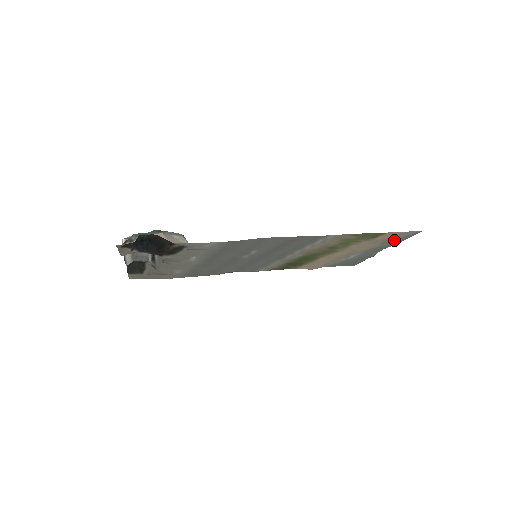
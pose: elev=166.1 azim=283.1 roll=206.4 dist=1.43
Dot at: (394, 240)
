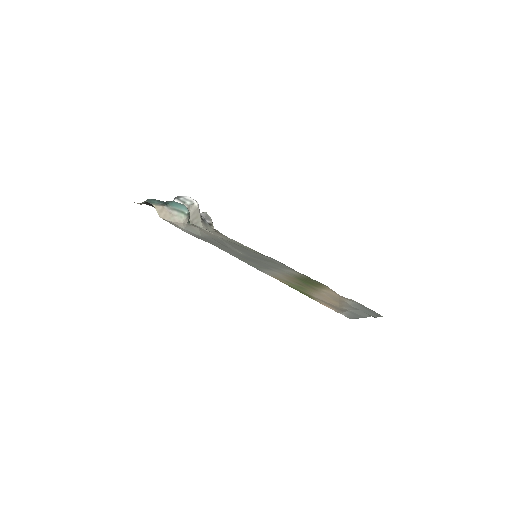
Dot at: (350, 312)
